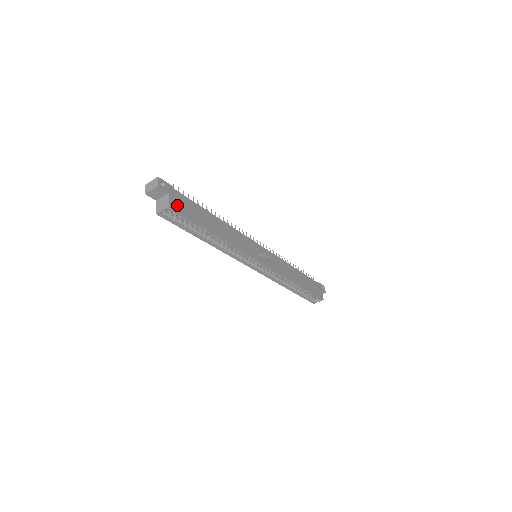
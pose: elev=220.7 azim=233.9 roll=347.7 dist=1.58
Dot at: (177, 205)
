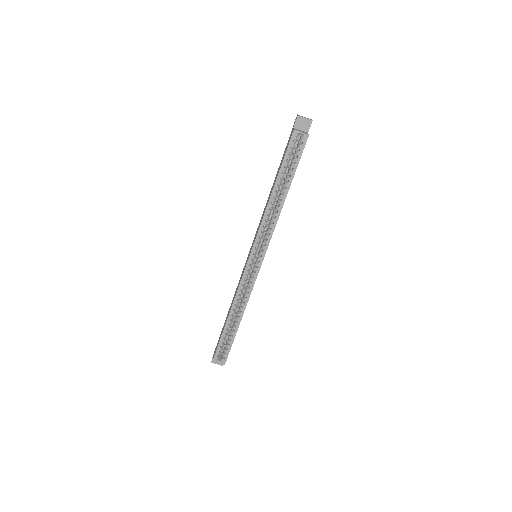
Dot at: occluded
